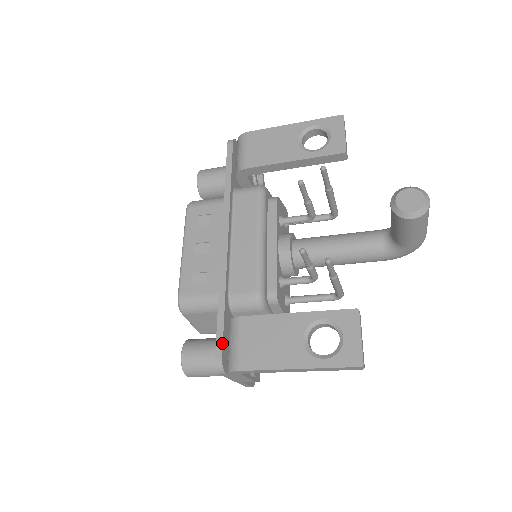
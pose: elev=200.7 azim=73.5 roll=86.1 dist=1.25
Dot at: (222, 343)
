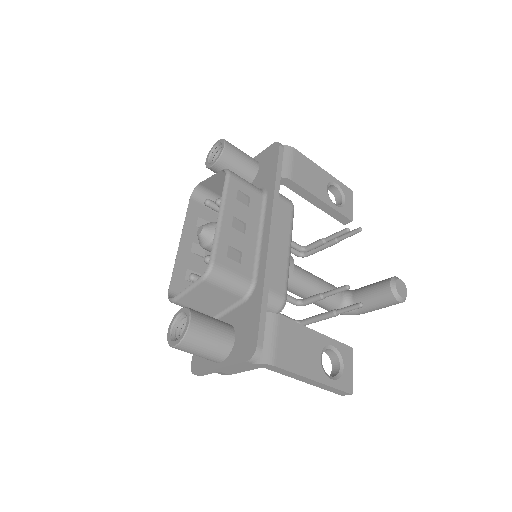
Dot at: occluded
